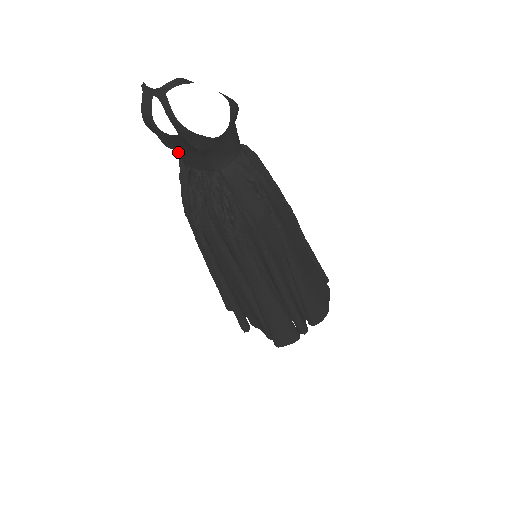
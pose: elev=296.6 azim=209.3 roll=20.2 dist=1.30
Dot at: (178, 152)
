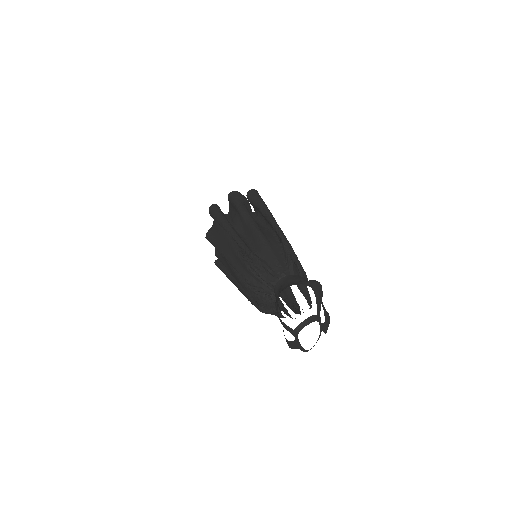
Dot at: occluded
